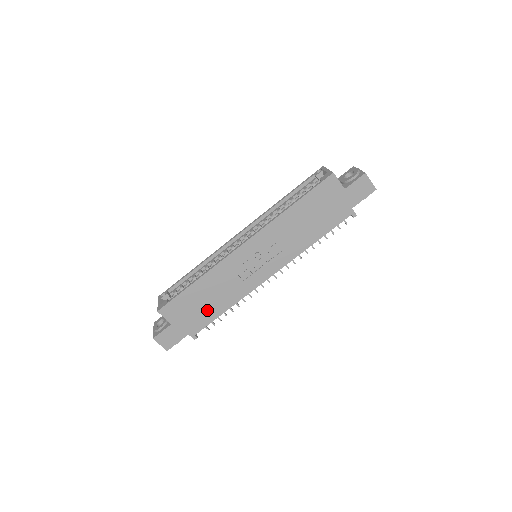
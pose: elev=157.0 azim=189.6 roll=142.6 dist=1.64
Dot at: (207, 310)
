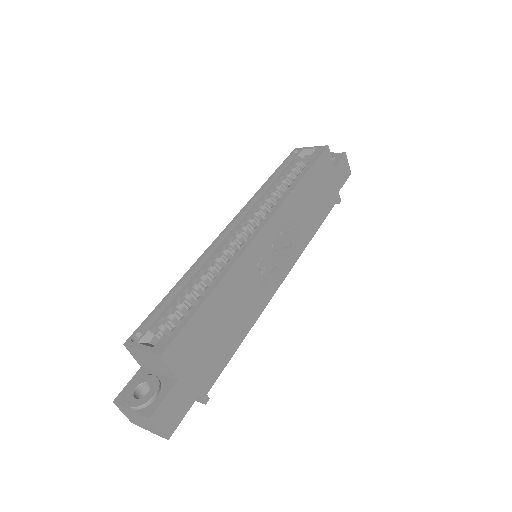
Dot at: (223, 342)
